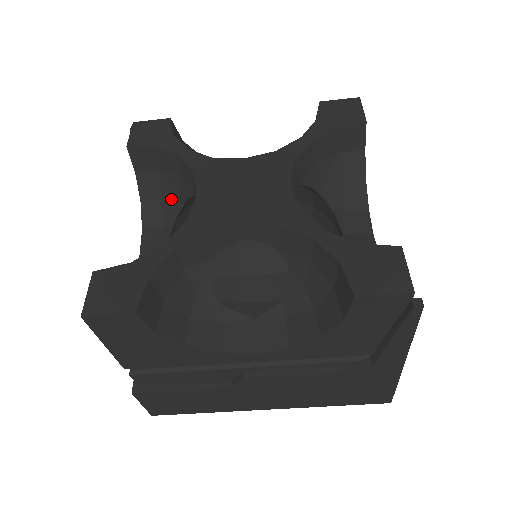
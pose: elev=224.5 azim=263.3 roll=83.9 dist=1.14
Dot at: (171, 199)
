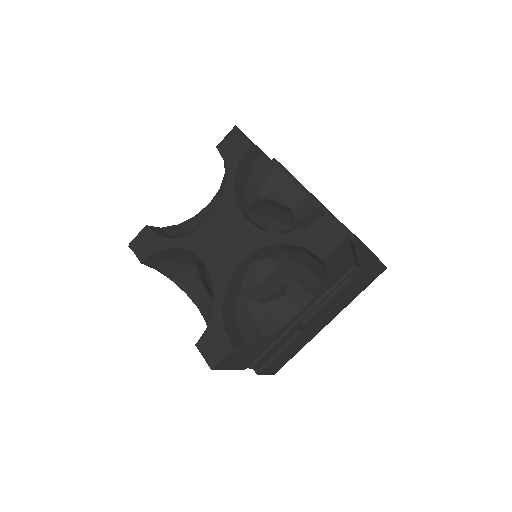
Dot at: (187, 267)
